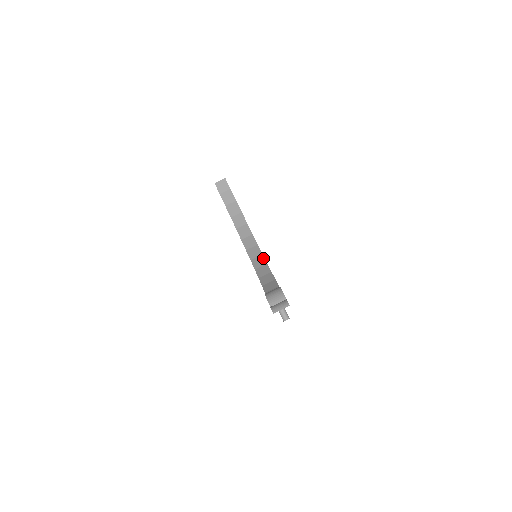
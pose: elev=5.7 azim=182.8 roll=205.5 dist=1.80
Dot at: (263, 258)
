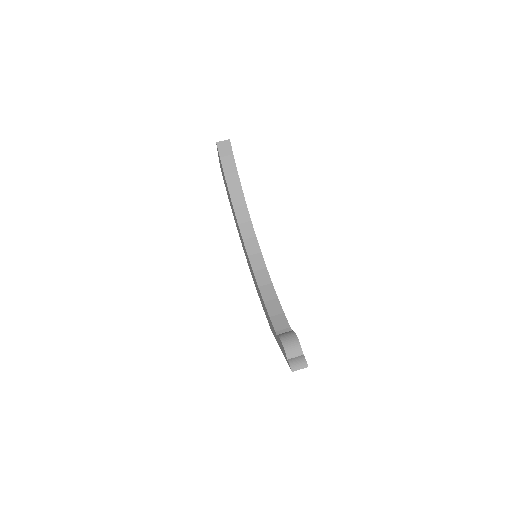
Dot at: (262, 259)
